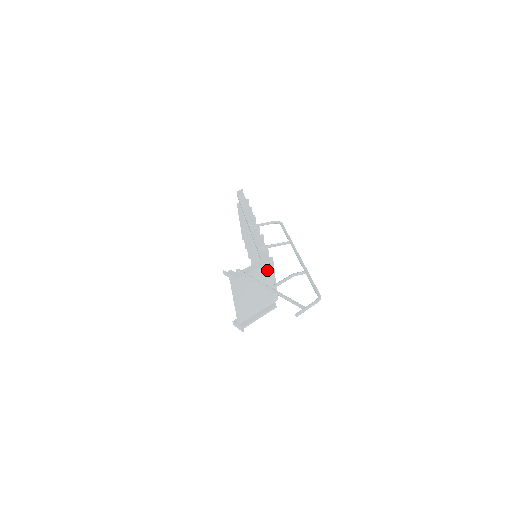
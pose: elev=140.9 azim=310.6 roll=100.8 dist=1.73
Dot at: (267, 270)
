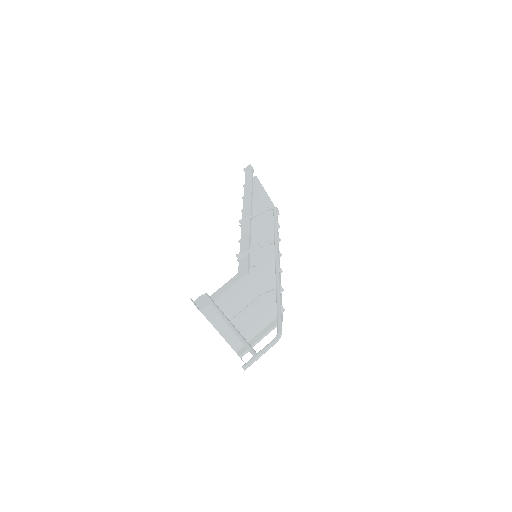
Dot at: (251, 283)
